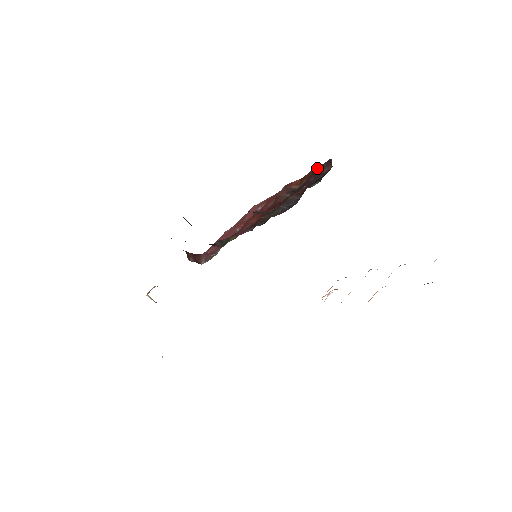
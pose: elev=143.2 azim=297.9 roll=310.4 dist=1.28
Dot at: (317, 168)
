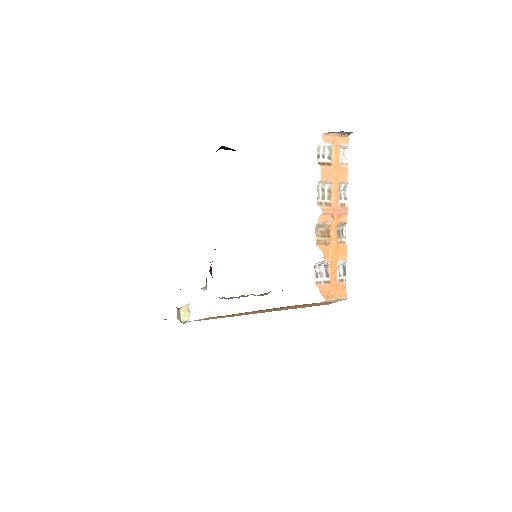
Dot at: occluded
